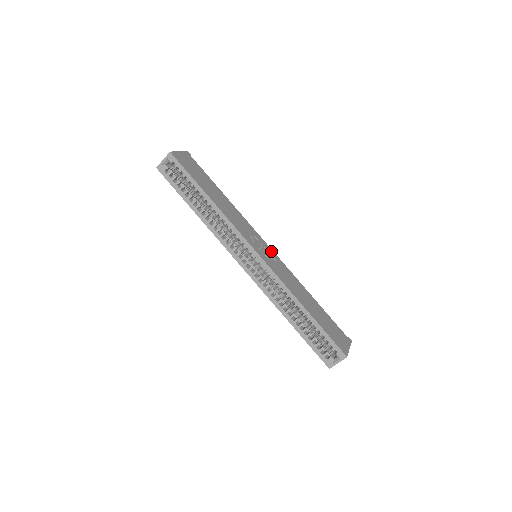
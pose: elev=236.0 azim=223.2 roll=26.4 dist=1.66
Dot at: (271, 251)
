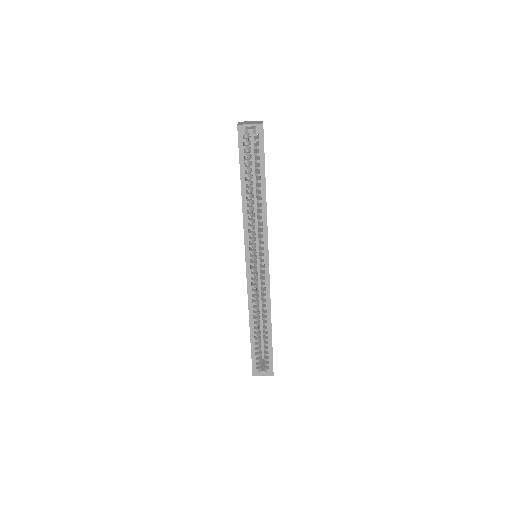
Dot at: occluded
